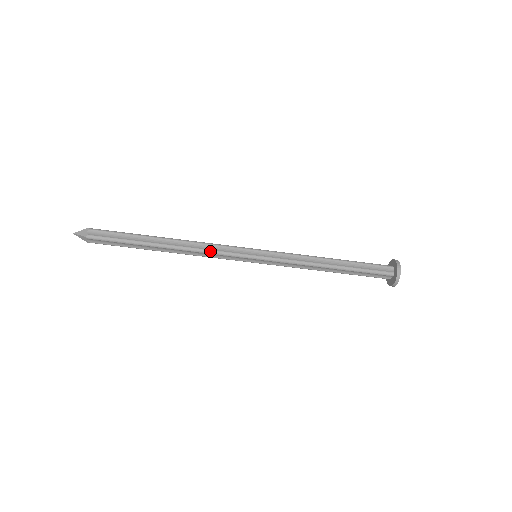
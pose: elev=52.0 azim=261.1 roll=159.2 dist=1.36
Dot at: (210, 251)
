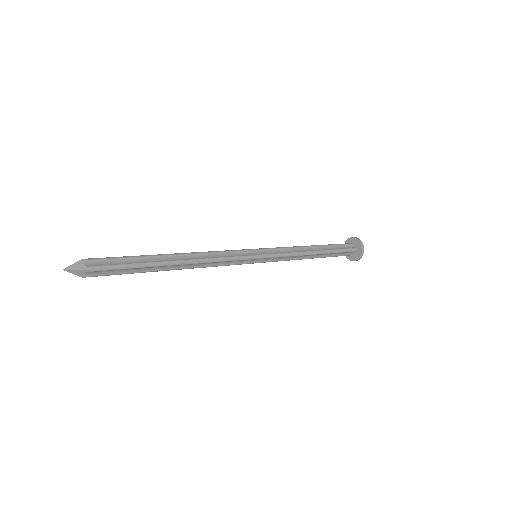
Dot at: occluded
